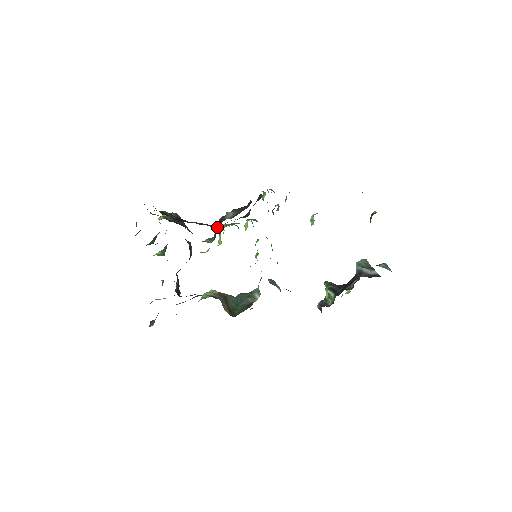
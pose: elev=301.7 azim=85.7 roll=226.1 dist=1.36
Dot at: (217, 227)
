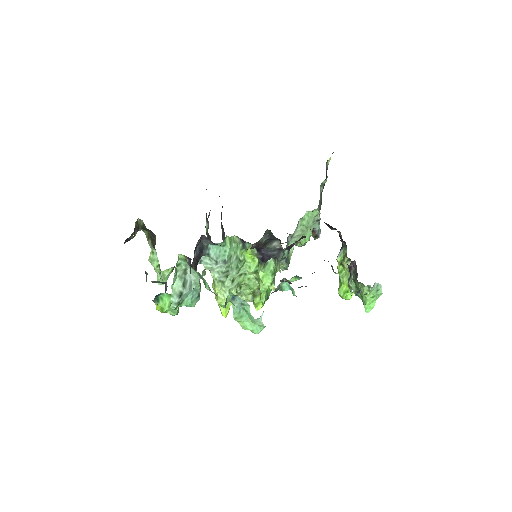
Dot at: (207, 229)
